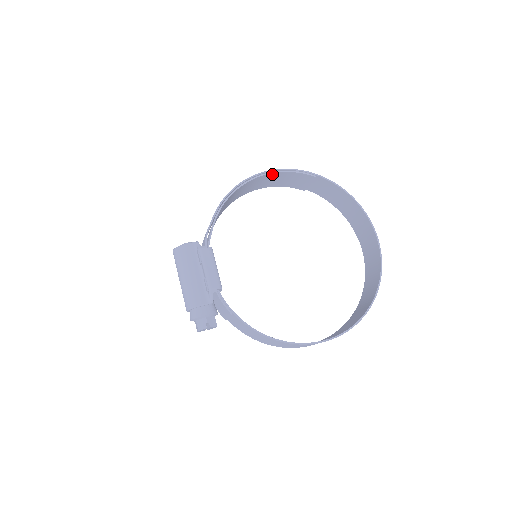
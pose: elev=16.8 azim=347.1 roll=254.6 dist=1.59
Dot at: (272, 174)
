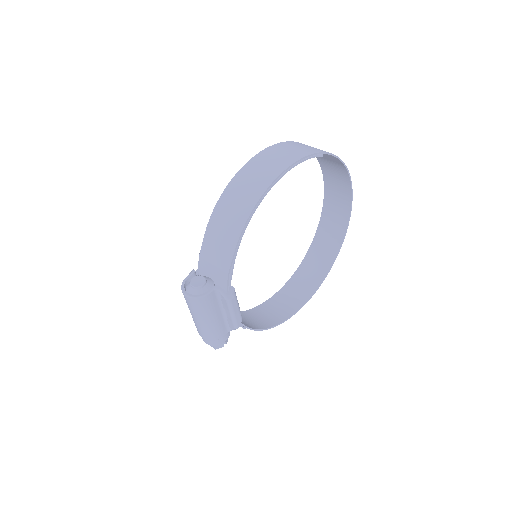
Dot at: (285, 169)
